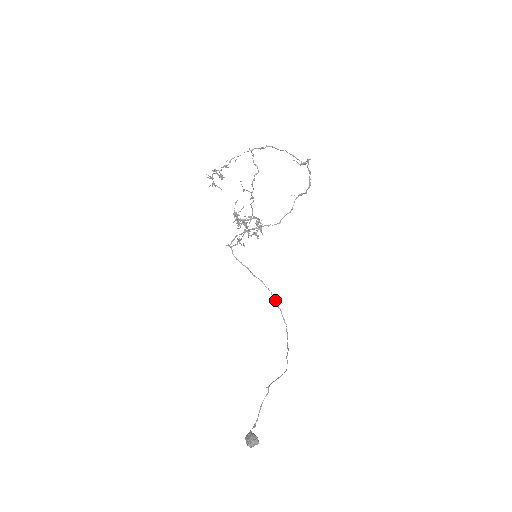
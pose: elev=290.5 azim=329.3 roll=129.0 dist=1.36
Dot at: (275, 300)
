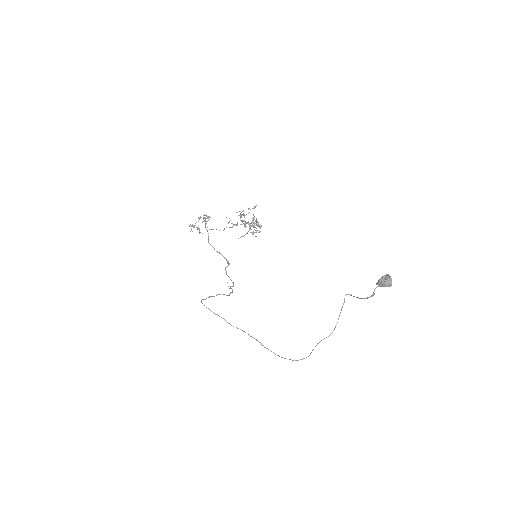
Dot at: occluded
